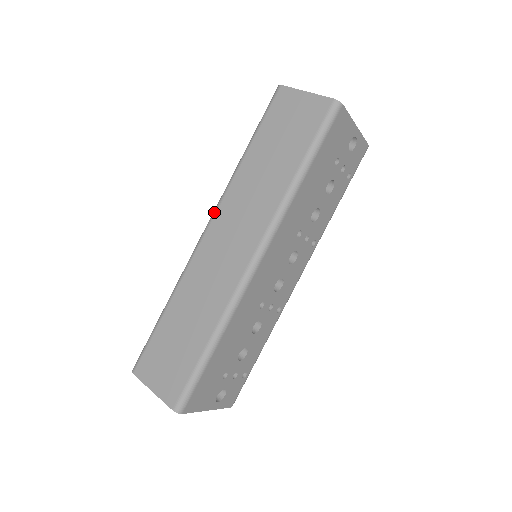
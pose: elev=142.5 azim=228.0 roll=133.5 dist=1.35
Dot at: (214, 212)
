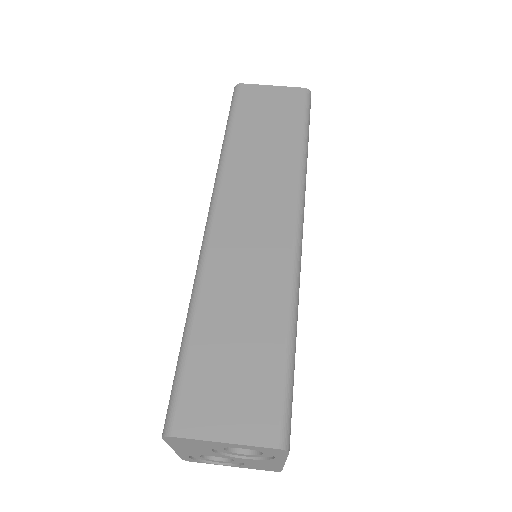
Dot at: (216, 195)
